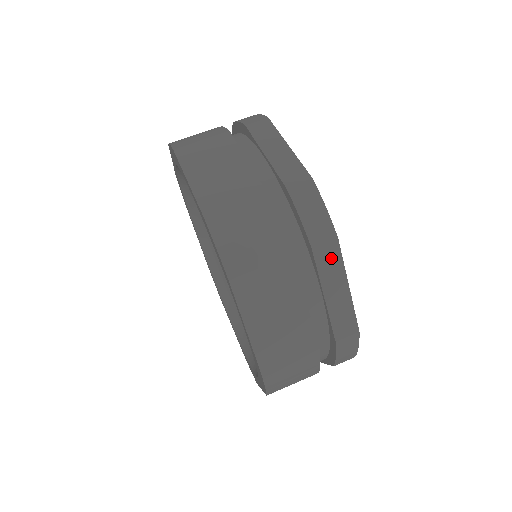
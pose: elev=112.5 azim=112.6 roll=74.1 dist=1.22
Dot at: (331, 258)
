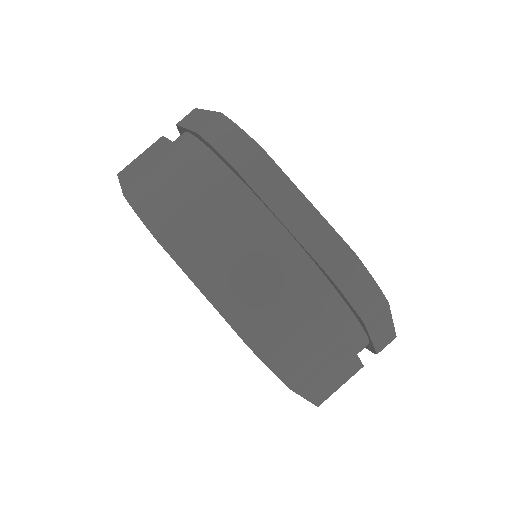
Dot at: (380, 317)
